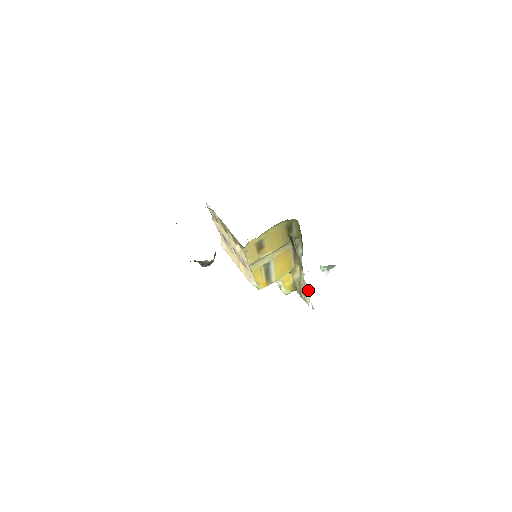
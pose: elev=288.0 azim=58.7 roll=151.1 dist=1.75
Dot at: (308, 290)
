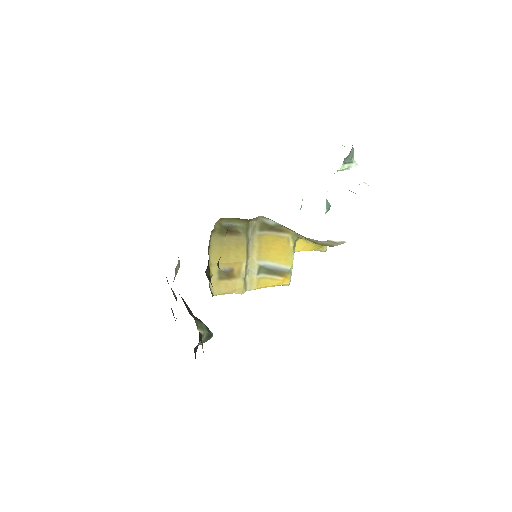
Dot at: occluded
